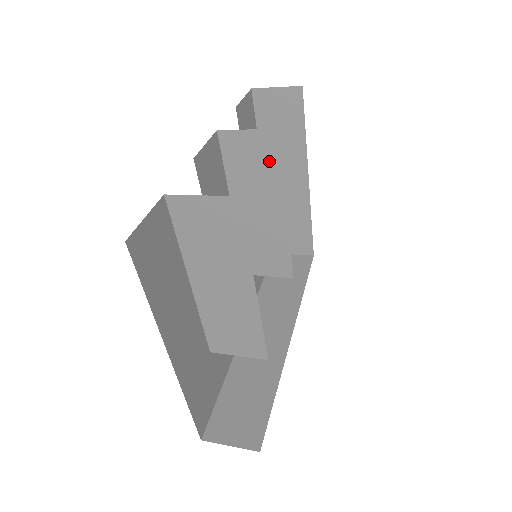
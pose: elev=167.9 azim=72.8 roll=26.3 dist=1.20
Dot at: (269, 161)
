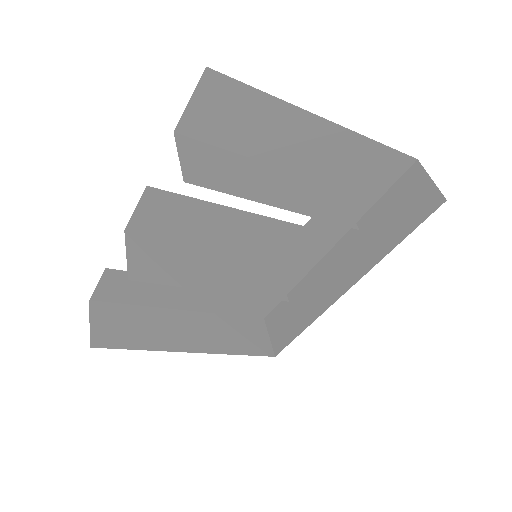
Dot at: occluded
